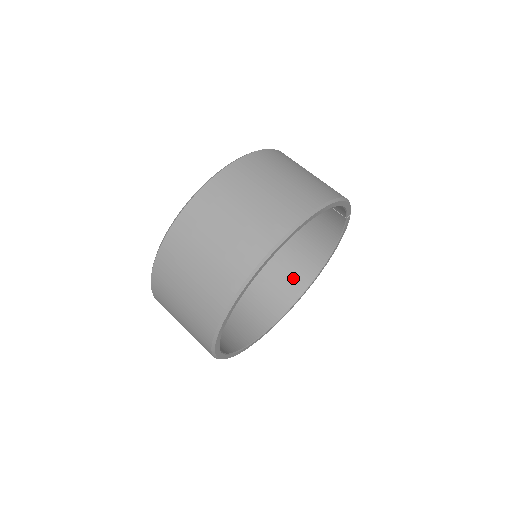
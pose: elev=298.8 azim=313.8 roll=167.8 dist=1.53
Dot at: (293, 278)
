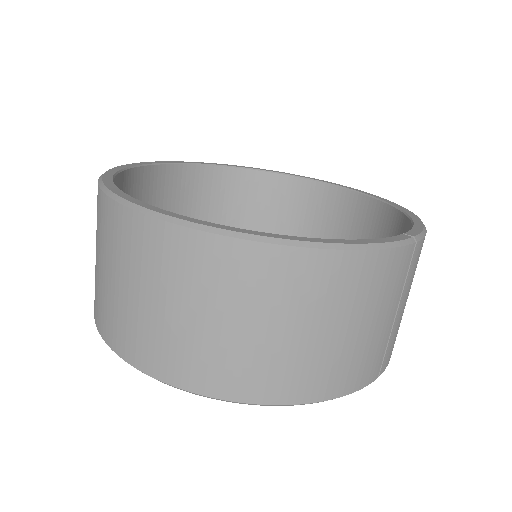
Dot at: occluded
